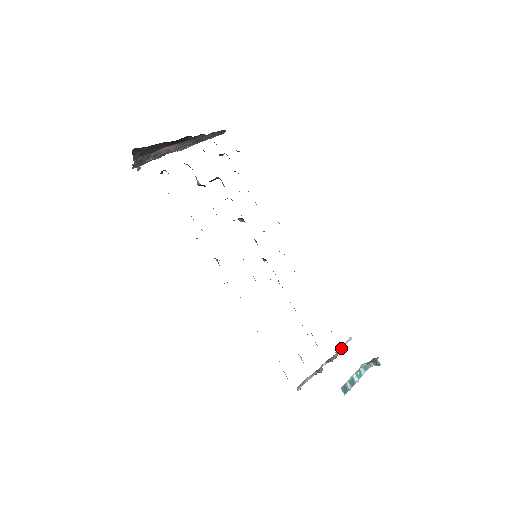
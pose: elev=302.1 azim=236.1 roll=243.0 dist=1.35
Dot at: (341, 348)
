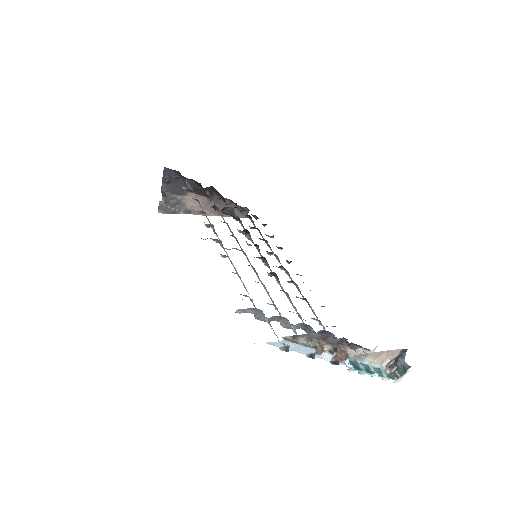
Dot at: occluded
